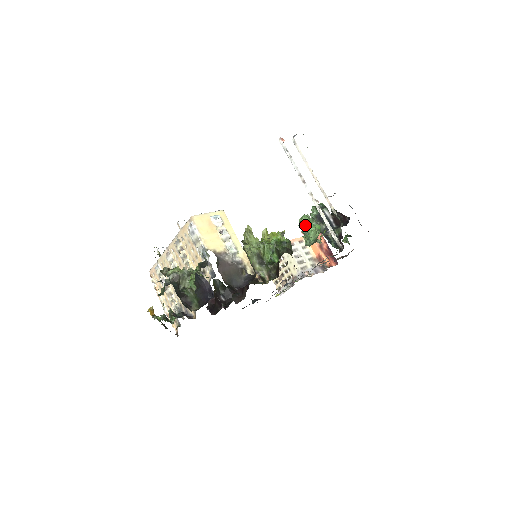
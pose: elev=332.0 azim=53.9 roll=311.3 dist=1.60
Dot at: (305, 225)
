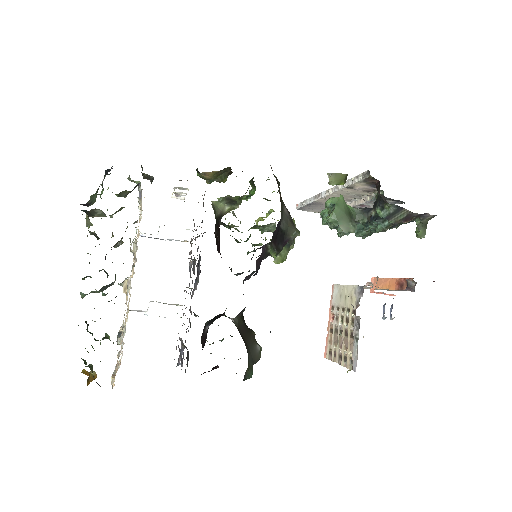
Dot at: (325, 210)
